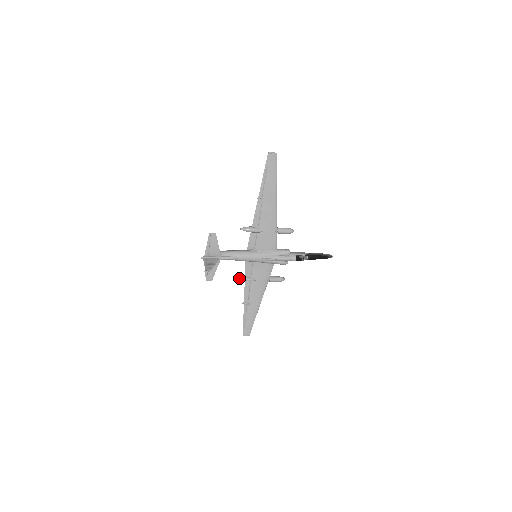
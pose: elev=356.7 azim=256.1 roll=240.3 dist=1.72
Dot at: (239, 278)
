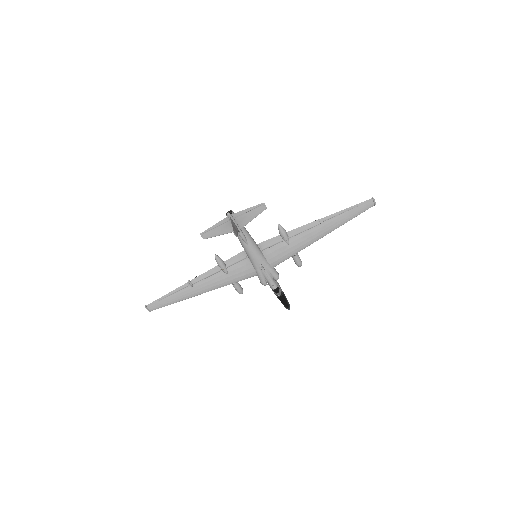
Dot at: (219, 258)
